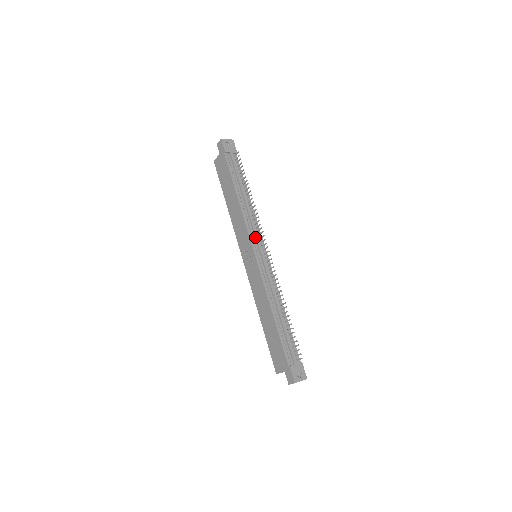
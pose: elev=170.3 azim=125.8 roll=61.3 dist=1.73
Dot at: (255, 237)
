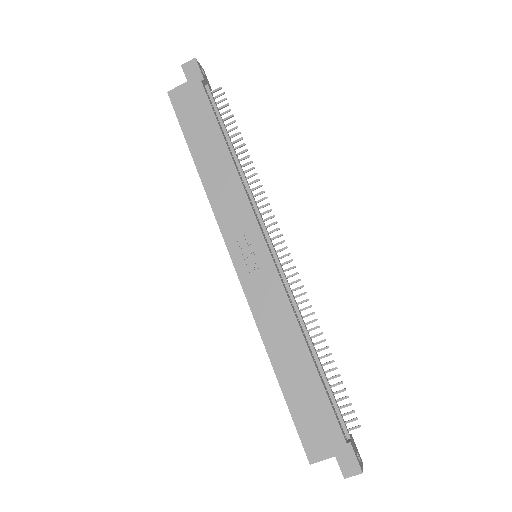
Dot at: (262, 223)
